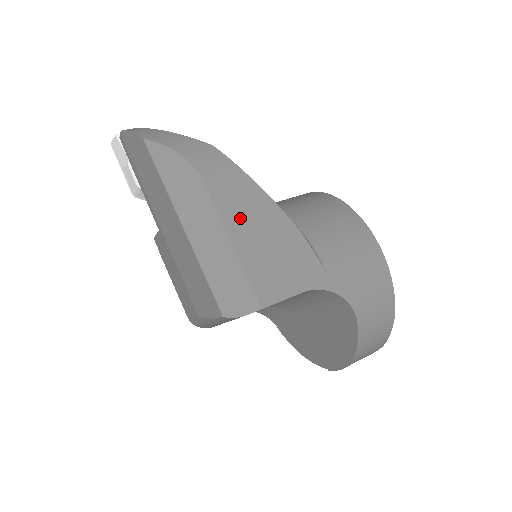
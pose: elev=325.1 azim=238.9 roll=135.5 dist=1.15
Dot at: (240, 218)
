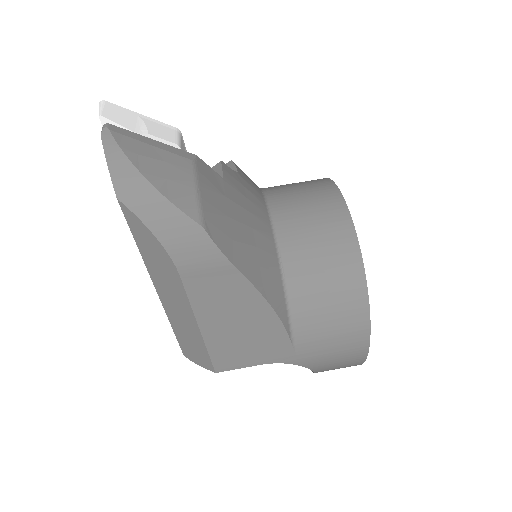
Dot at: (215, 309)
